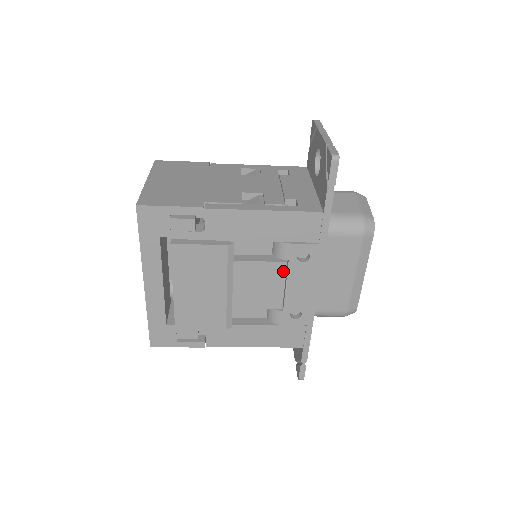
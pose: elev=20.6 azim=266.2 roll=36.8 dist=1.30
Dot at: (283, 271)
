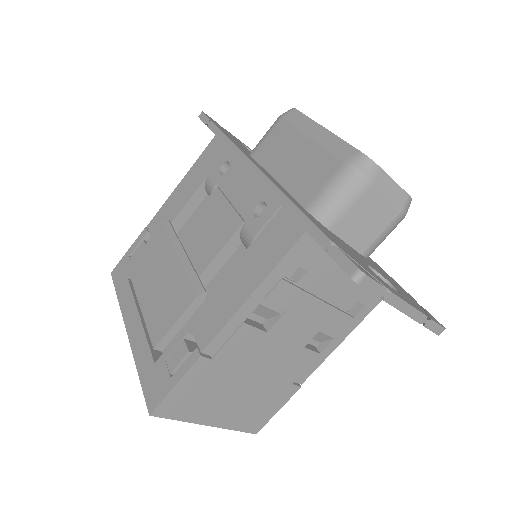
Dot at: (219, 196)
